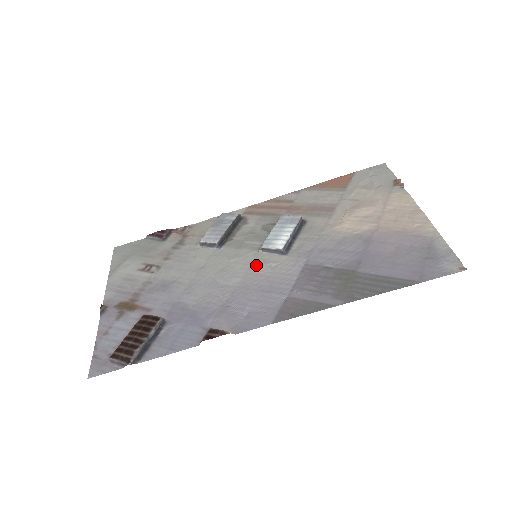
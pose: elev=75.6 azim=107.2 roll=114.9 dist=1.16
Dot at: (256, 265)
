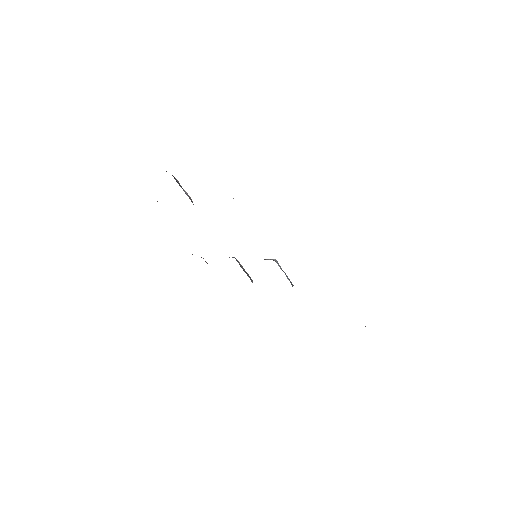
Dot at: occluded
